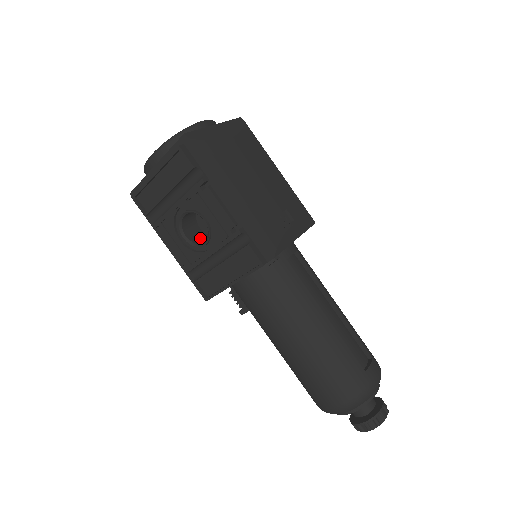
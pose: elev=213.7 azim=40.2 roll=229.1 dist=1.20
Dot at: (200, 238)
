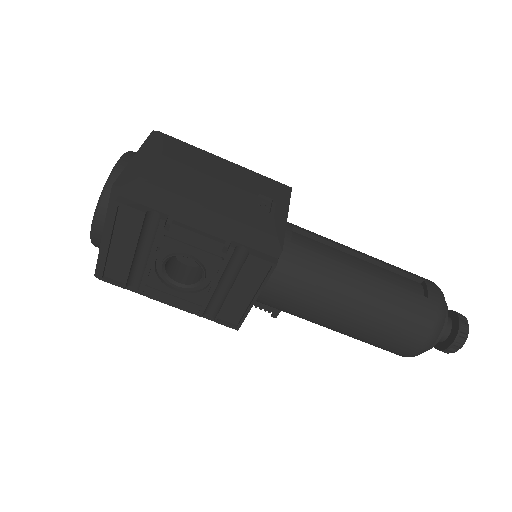
Dot at: (193, 275)
